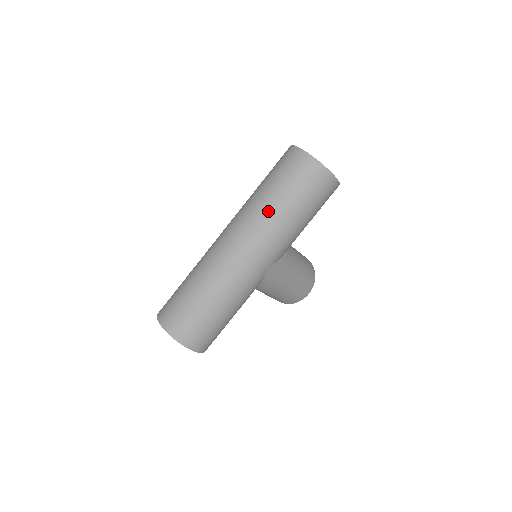
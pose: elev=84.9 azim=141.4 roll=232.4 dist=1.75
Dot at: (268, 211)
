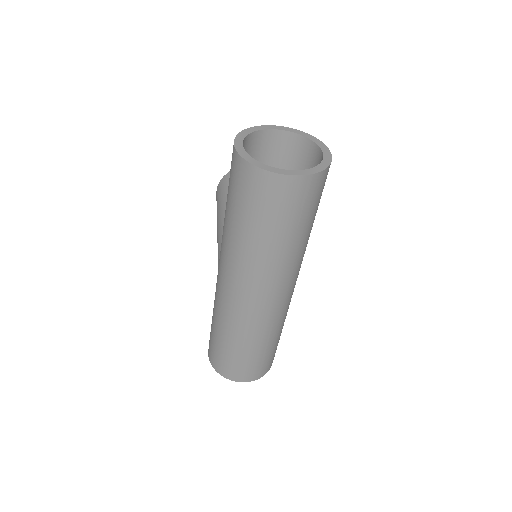
Dot at: (287, 257)
